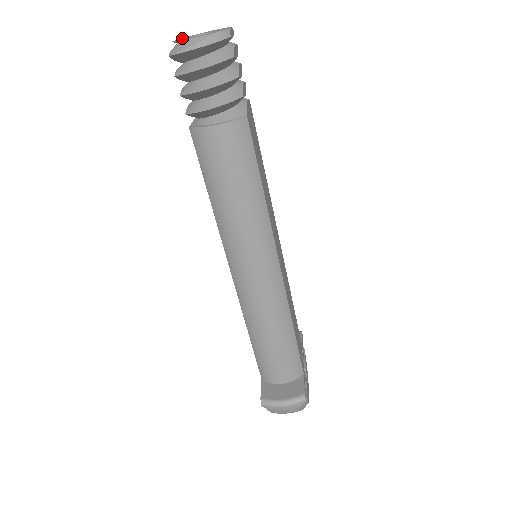
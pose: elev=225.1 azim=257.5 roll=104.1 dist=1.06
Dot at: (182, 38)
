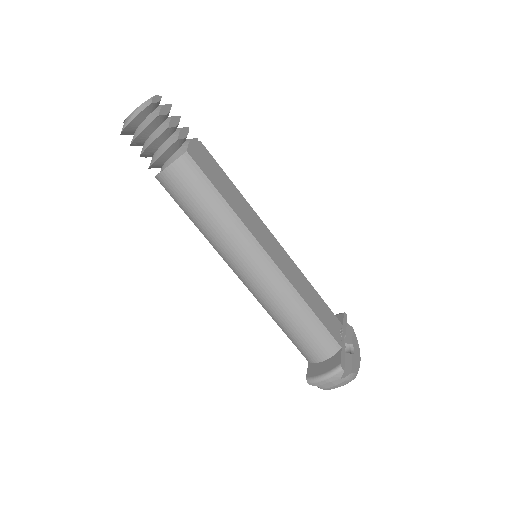
Dot at: occluded
